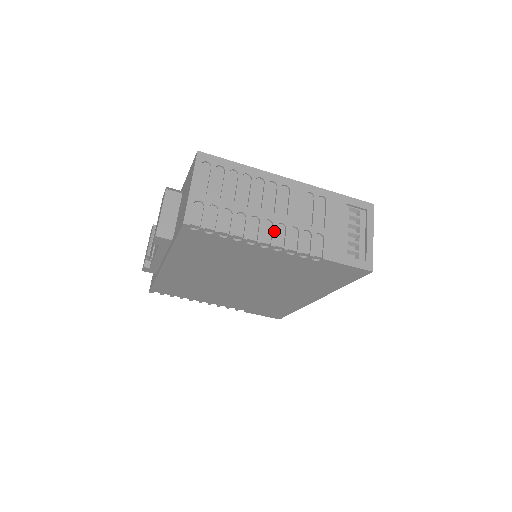
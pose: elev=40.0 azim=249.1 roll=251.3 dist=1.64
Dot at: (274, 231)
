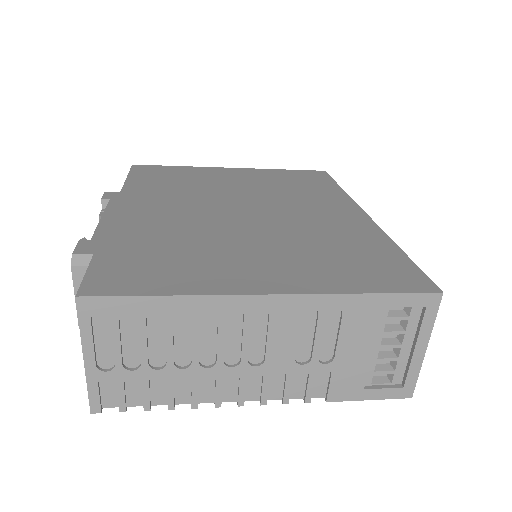
Dot at: (242, 386)
